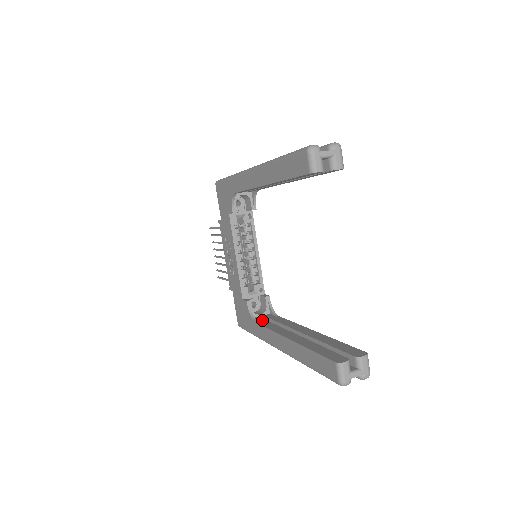
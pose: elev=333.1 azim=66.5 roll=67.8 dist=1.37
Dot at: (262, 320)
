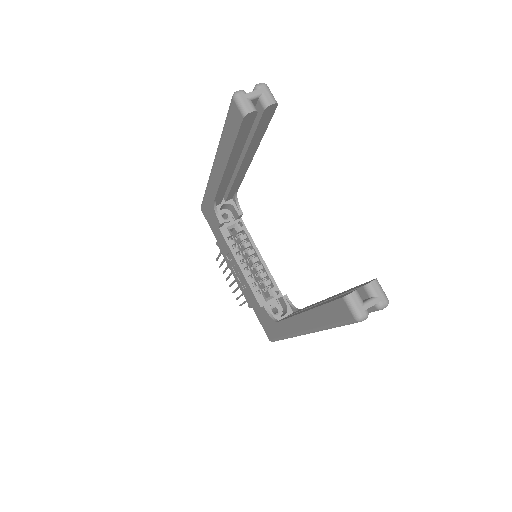
Dot at: occluded
